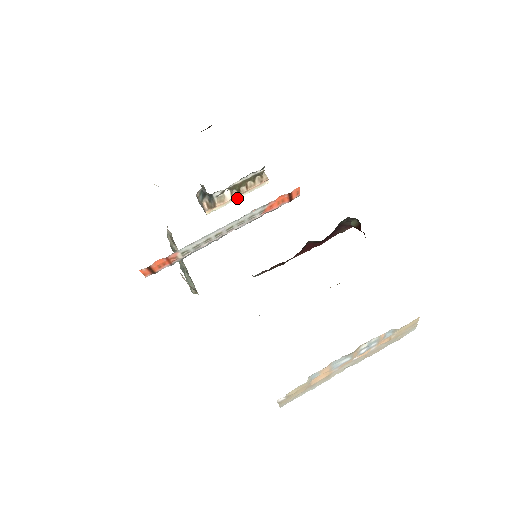
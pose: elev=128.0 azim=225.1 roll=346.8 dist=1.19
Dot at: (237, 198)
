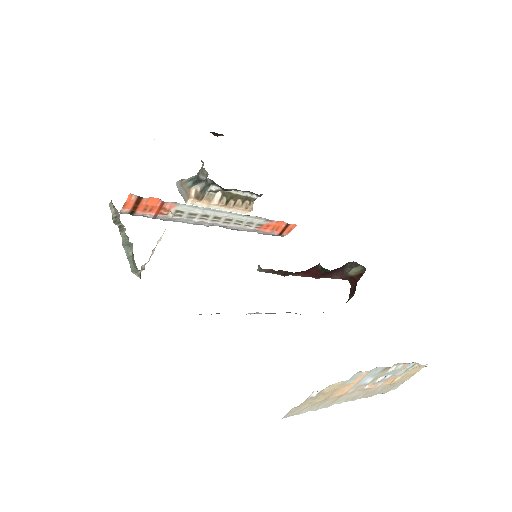
Dot at: (219, 208)
